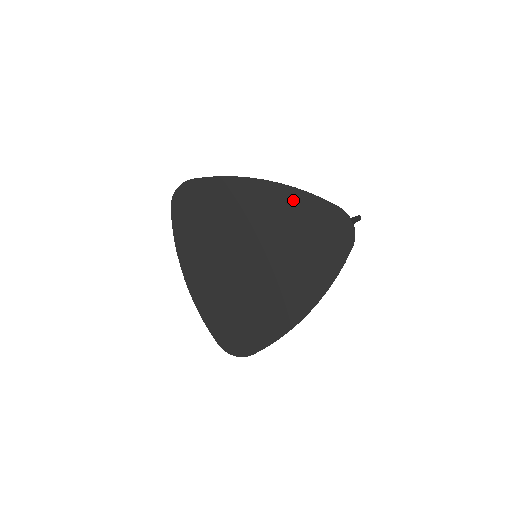
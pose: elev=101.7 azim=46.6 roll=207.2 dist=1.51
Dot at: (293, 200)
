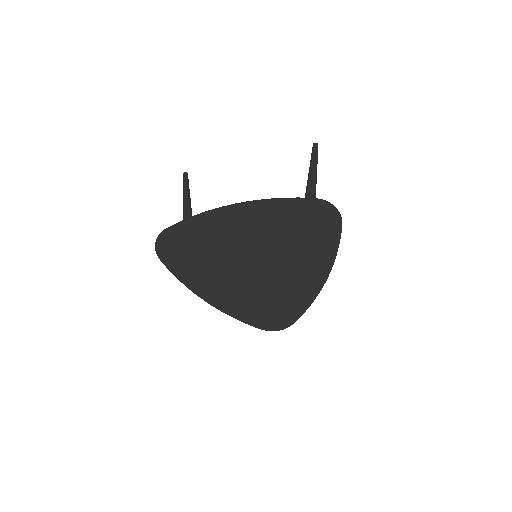
Dot at: (271, 211)
